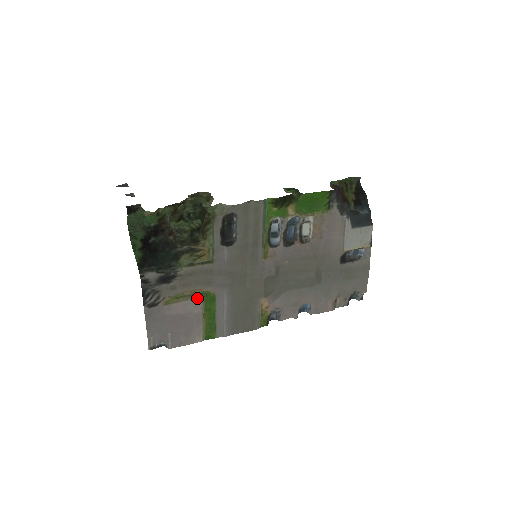
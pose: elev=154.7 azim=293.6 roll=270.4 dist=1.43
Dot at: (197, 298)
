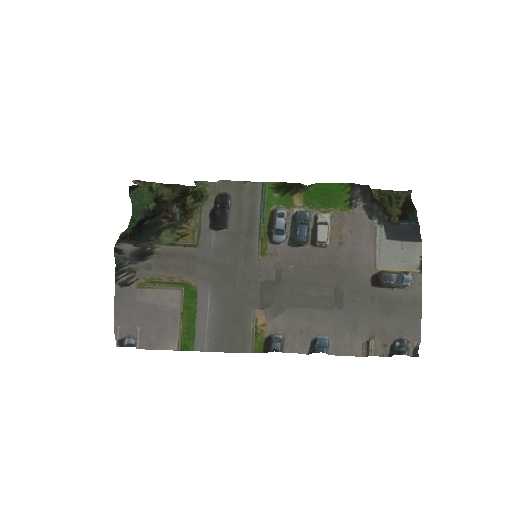
Dot at: (176, 289)
